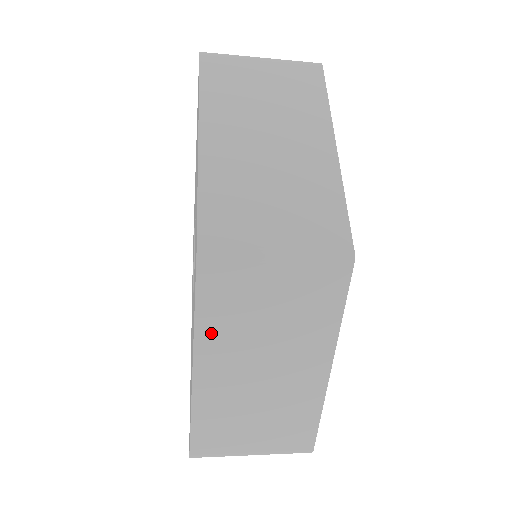
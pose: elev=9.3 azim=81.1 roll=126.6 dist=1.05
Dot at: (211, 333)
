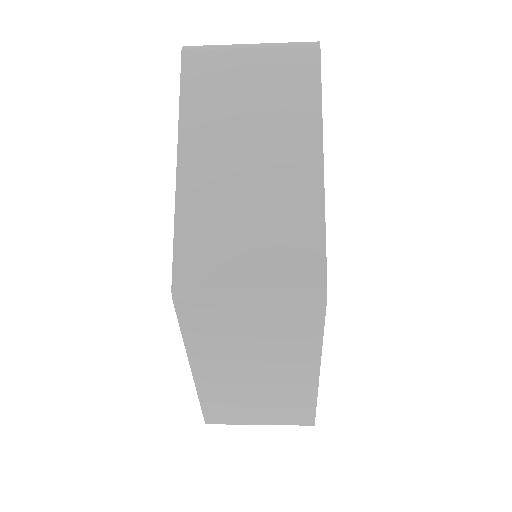
Dot at: (201, 348)
